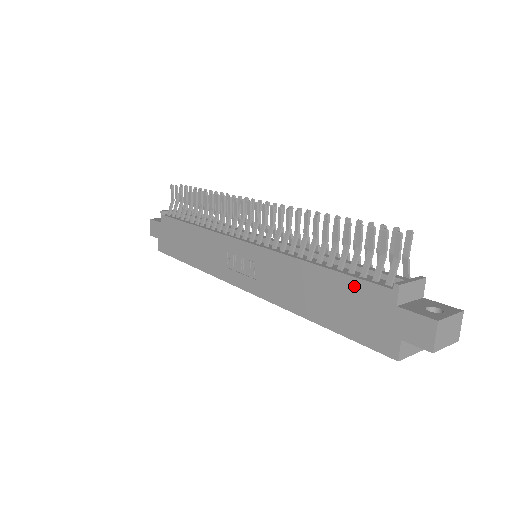
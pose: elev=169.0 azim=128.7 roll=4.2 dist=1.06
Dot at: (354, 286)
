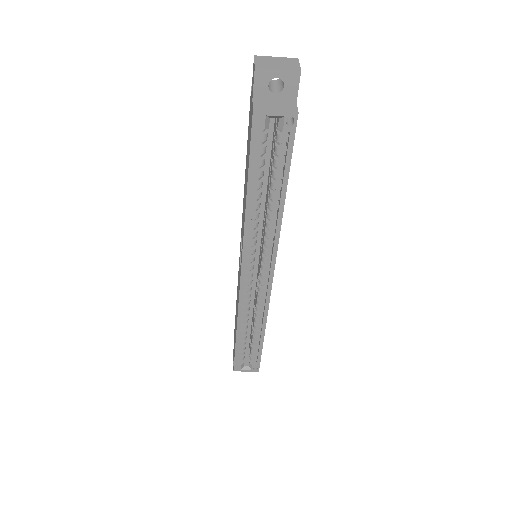
Dot at: (248, 134)
